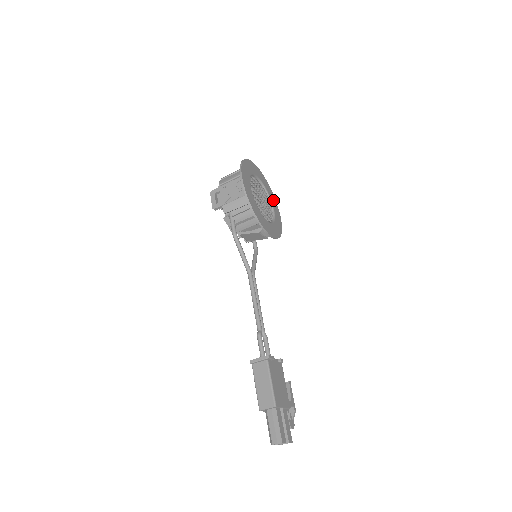
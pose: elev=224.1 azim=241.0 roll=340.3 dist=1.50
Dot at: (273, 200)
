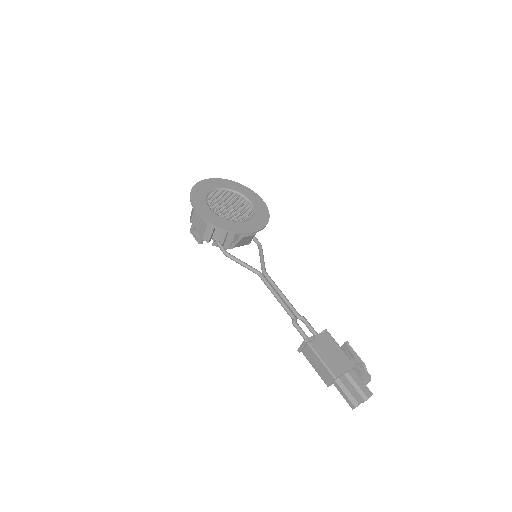
Dot at: (246, 192)
